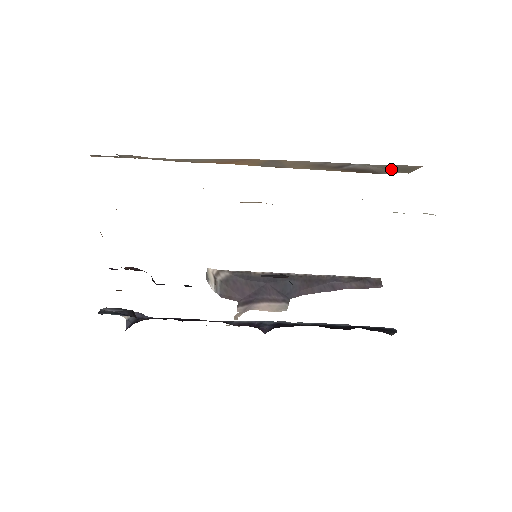
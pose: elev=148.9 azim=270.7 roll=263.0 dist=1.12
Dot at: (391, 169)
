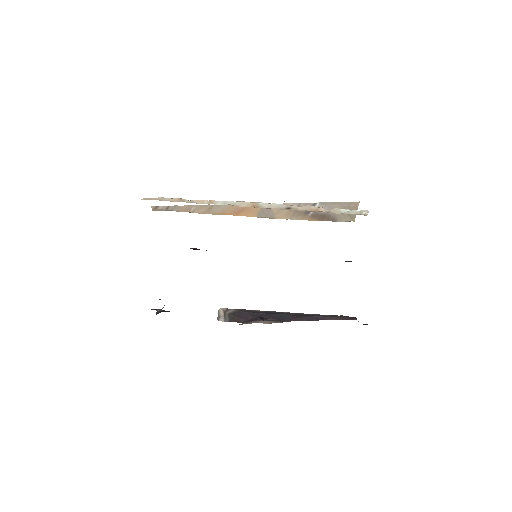
Dot at: occluded
